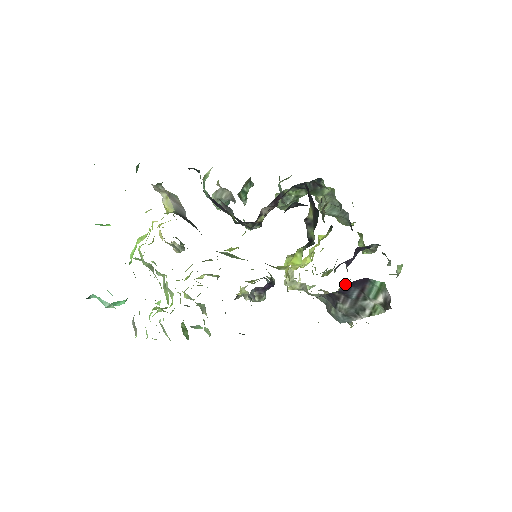
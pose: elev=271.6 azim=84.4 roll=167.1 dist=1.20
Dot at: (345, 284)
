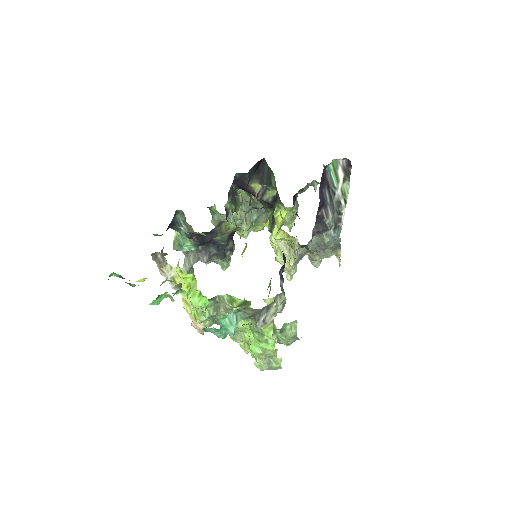
Dot at: (319, 189)
